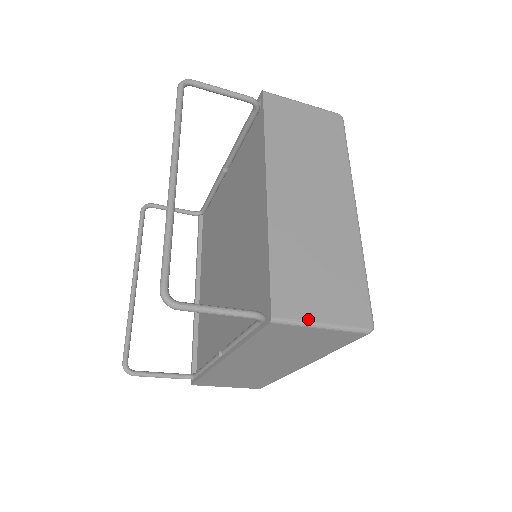
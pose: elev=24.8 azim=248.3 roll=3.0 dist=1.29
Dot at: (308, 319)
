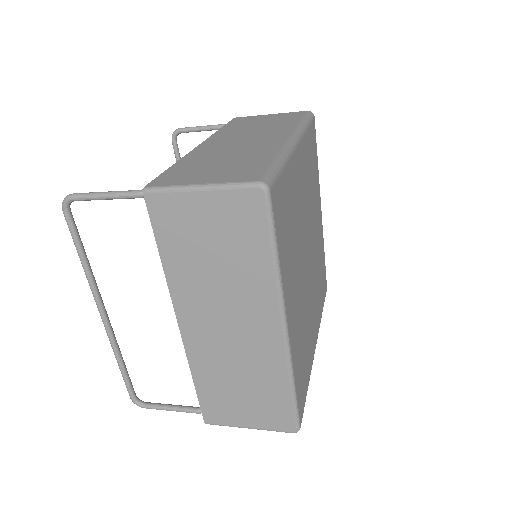
Dot at: (234, 425)
